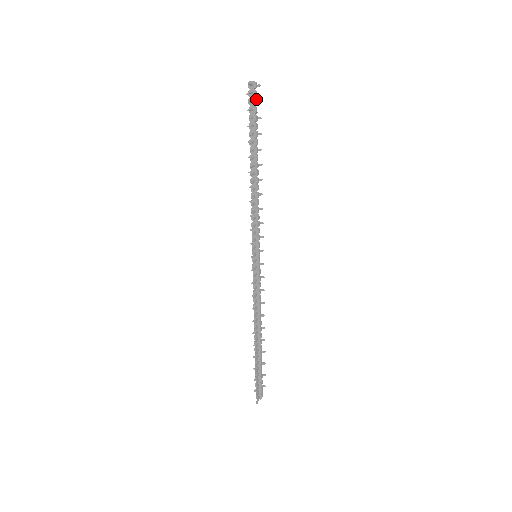
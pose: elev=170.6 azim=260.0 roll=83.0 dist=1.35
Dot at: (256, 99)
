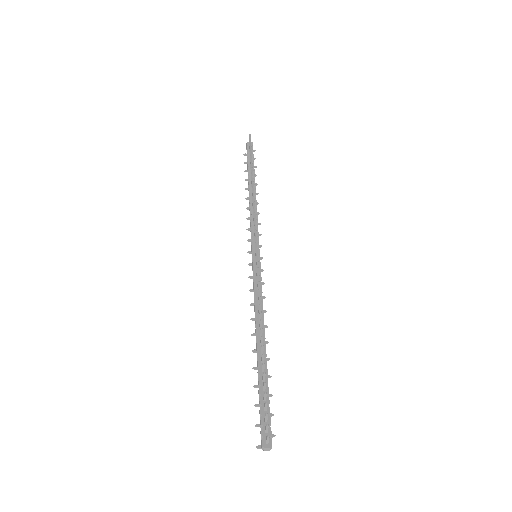
Dot at: occluded
